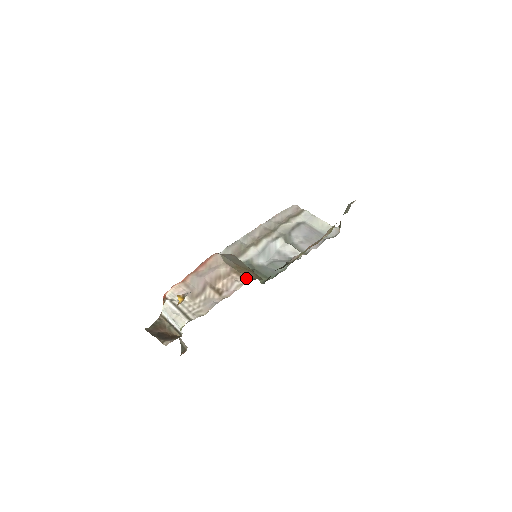
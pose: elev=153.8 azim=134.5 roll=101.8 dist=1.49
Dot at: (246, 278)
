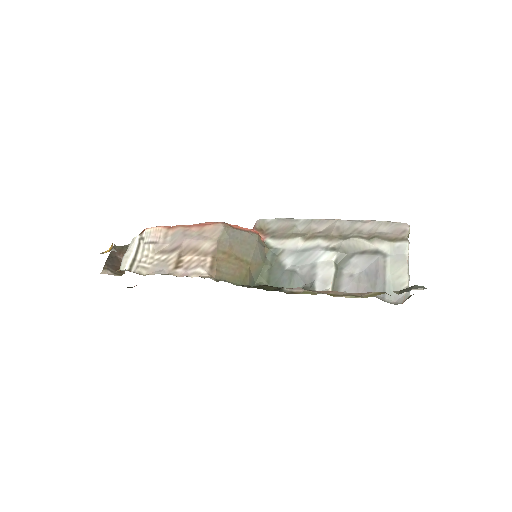
Dot at: (212, 272)
